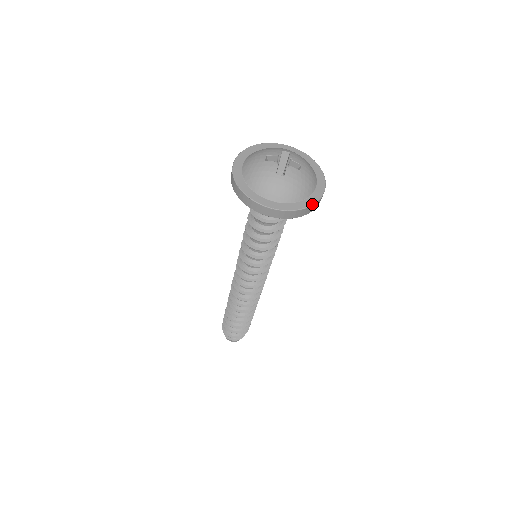
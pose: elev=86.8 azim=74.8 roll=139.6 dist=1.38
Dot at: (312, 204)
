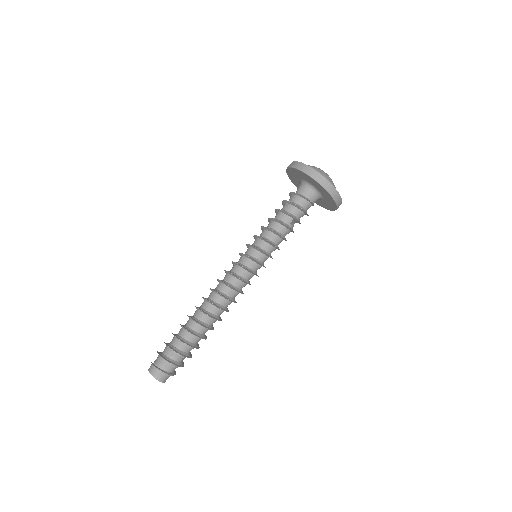
Dot at: occluded
